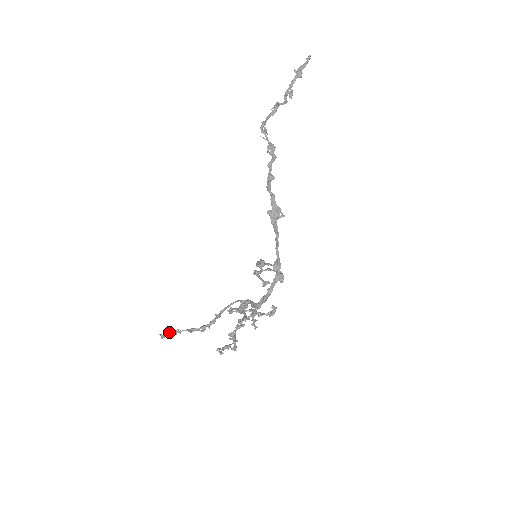
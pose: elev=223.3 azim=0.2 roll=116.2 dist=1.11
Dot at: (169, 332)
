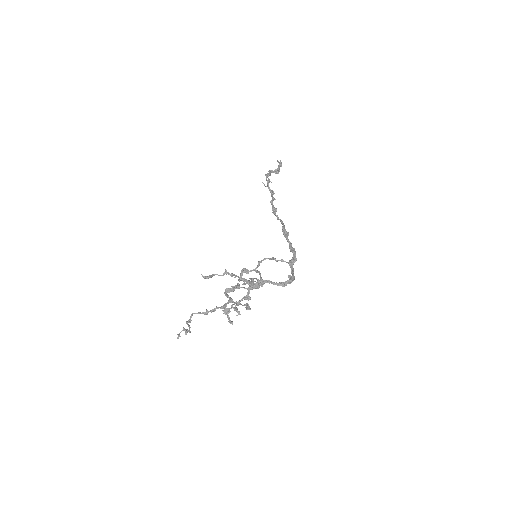
Dot at: (227, 272)
